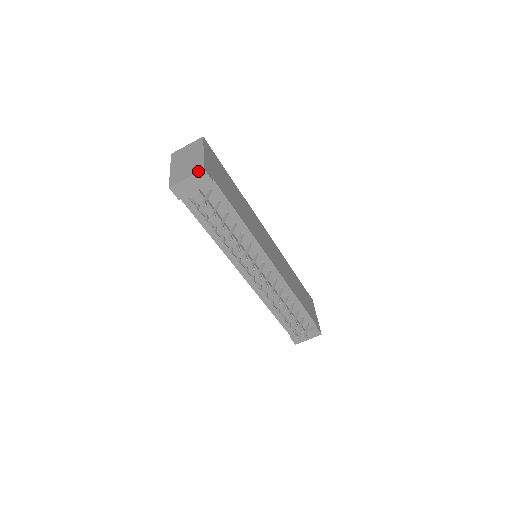
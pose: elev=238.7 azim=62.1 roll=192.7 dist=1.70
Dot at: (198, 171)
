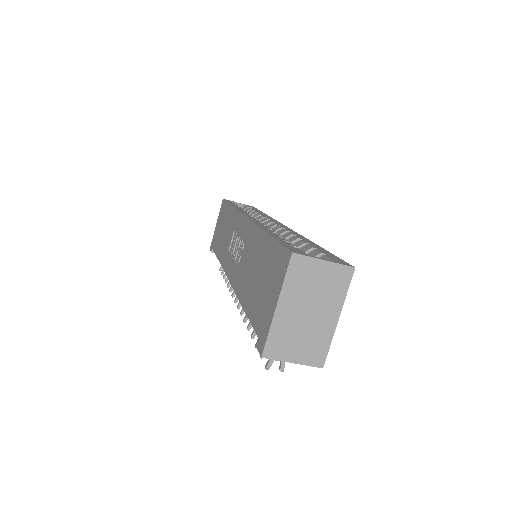
Dot at: (314, 365)
